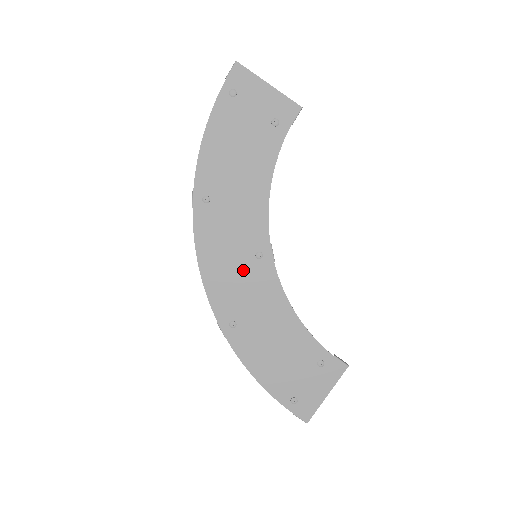
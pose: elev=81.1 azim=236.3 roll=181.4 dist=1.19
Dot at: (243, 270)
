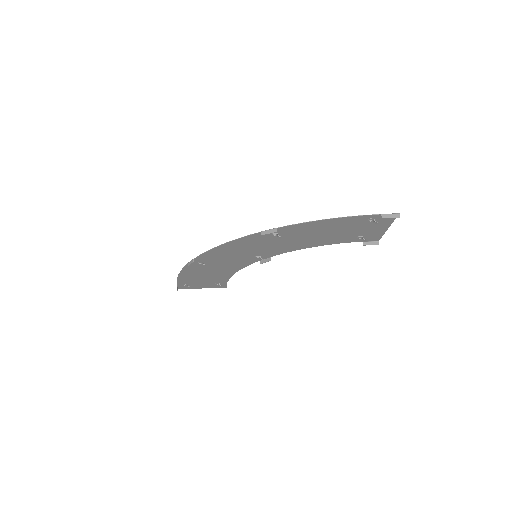
Dot at: (254, 251)
